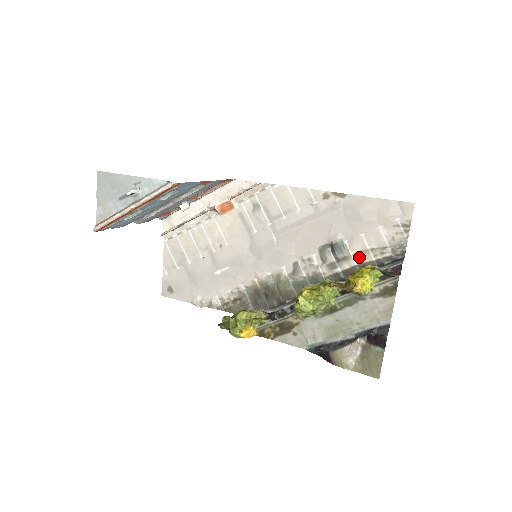
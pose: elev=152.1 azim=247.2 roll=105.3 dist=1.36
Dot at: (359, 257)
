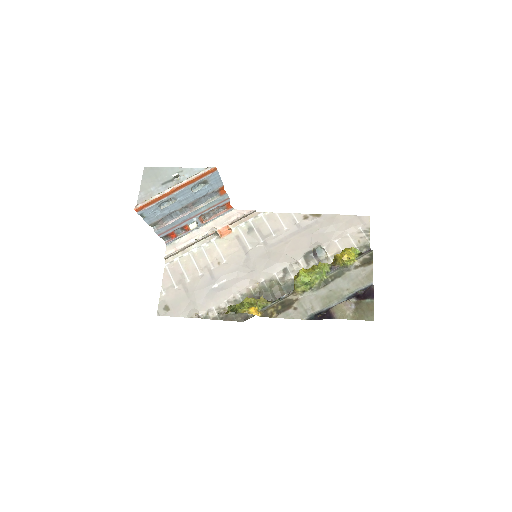
Dot at: occluded
